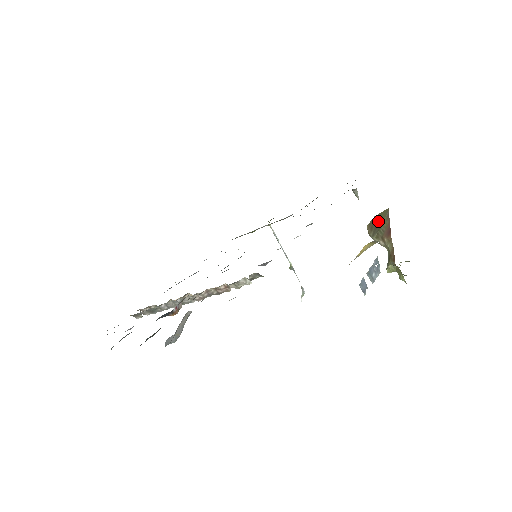
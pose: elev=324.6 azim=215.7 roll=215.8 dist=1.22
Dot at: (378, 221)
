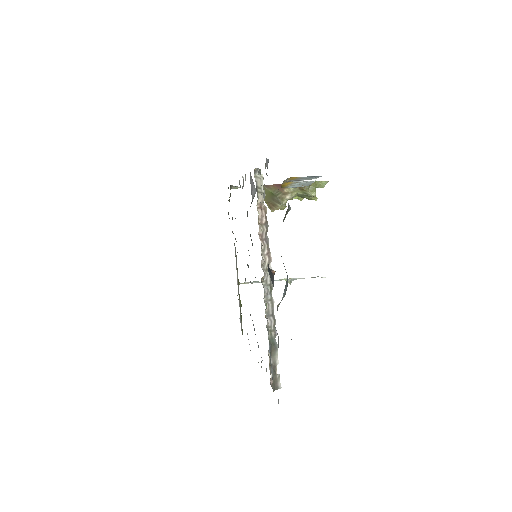
Dot at: (269, 197)
